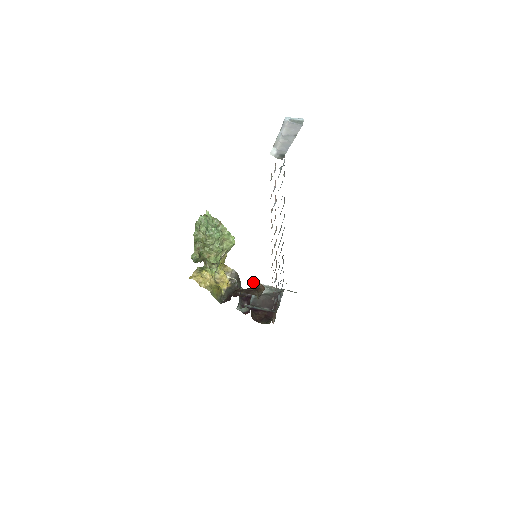
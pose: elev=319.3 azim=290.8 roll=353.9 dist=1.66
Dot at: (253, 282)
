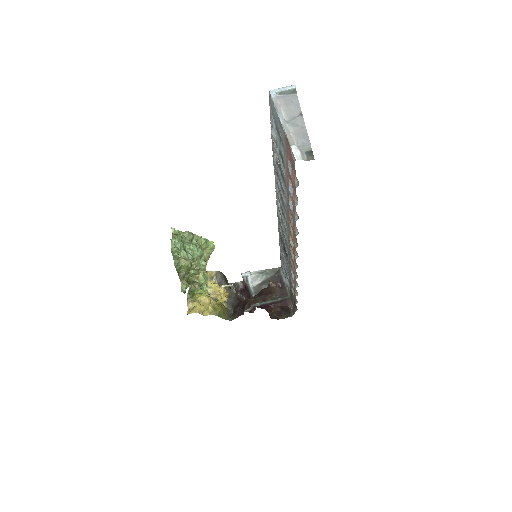
Dot at: (244, 275)
